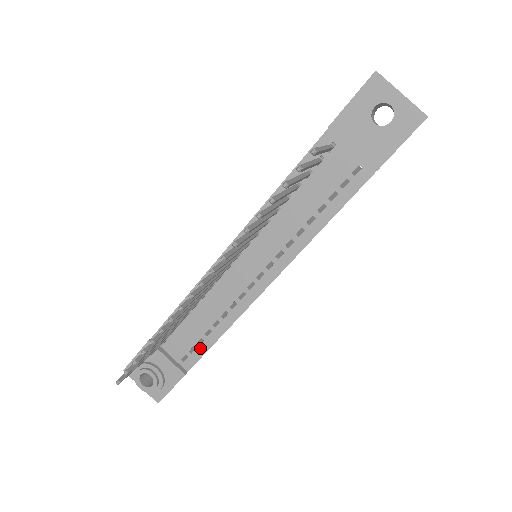
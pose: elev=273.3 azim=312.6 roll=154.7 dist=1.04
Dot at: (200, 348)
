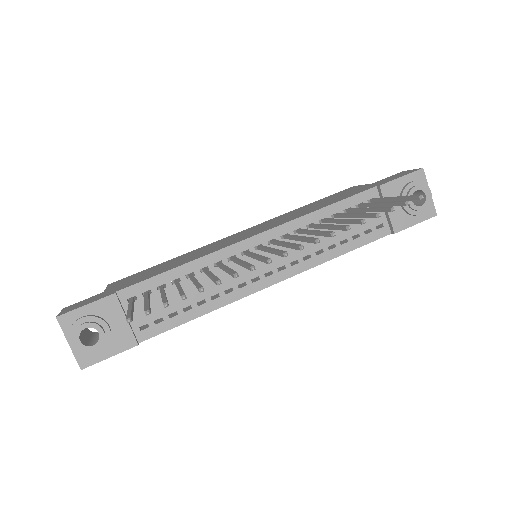
Dot at: (169, 321)
